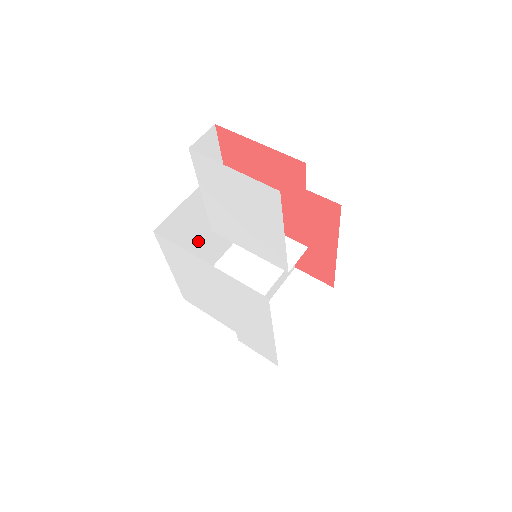
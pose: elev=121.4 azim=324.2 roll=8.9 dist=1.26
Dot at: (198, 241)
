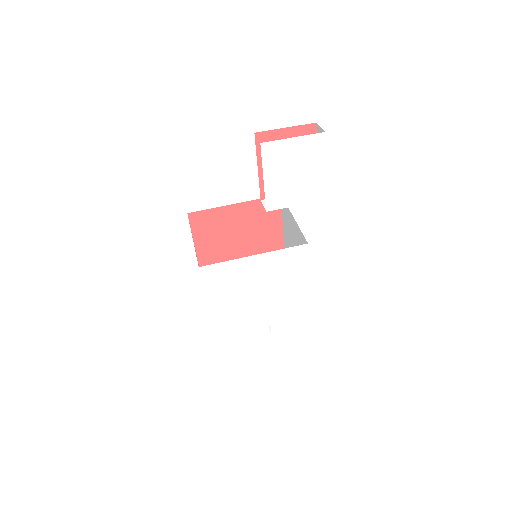
Dot at: occluded
